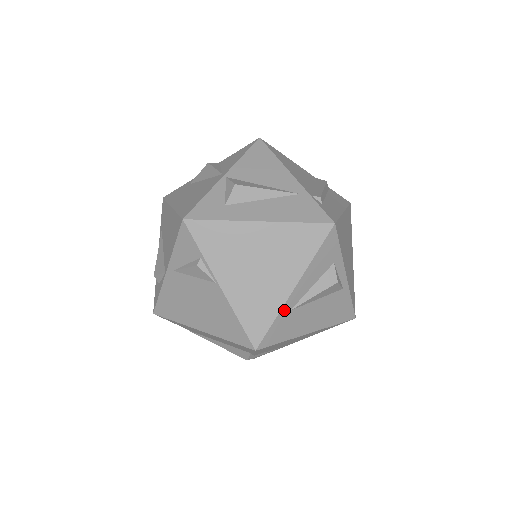
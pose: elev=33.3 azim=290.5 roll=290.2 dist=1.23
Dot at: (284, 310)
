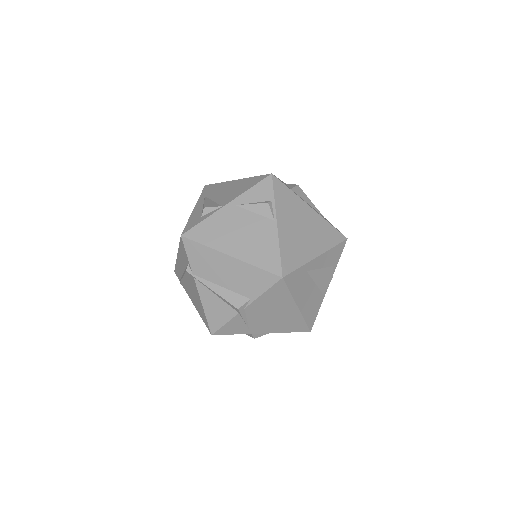
Dot at: (306, 266)
